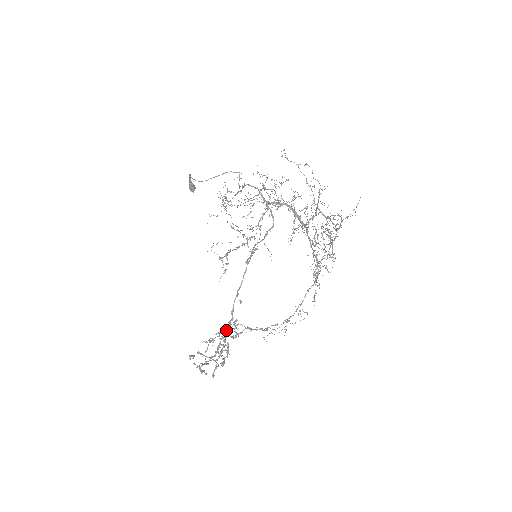
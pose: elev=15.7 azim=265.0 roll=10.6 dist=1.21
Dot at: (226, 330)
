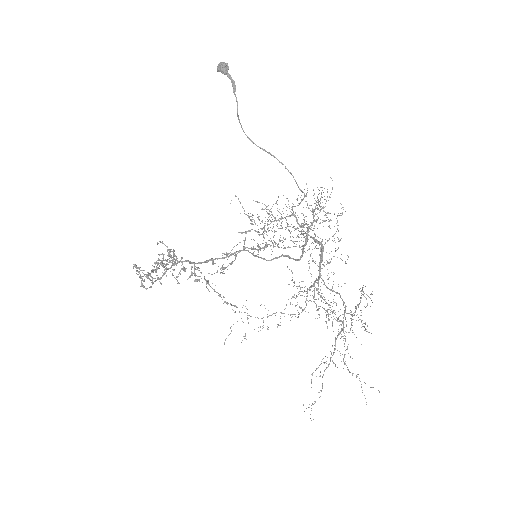
Dot at: (184, 270)
